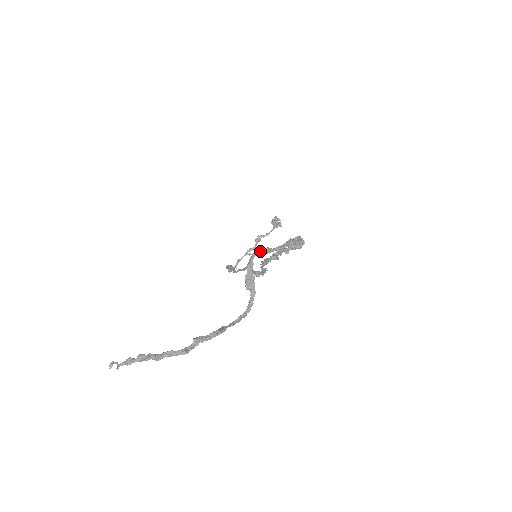
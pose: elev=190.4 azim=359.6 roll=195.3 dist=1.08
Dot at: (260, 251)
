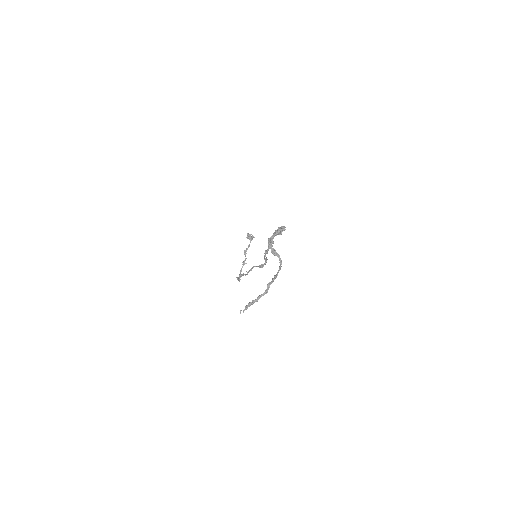
Dot at: (270, 238)
